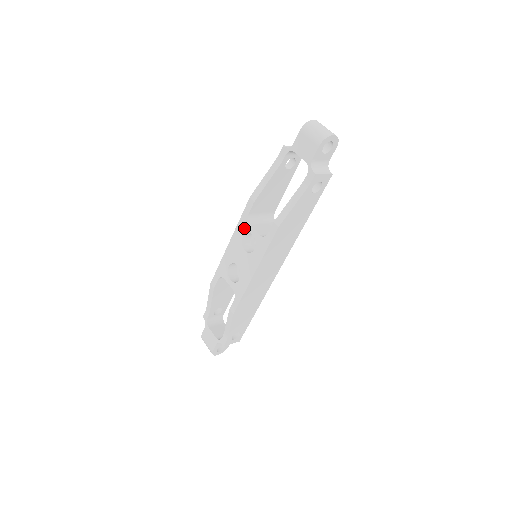
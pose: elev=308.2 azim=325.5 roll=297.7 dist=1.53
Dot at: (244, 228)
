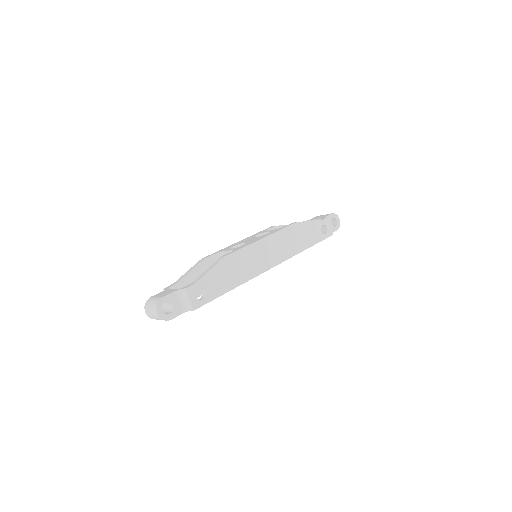
Dot at: (260, 233)
